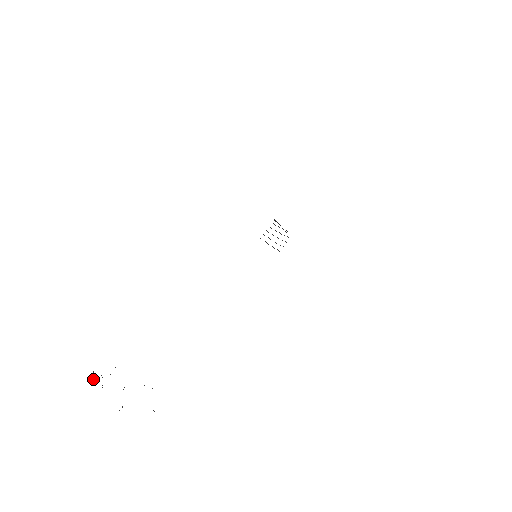
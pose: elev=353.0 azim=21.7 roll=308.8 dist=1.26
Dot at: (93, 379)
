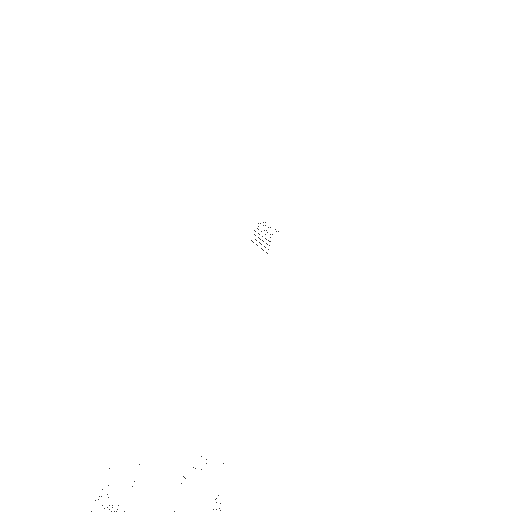
Dot at: out of frame
